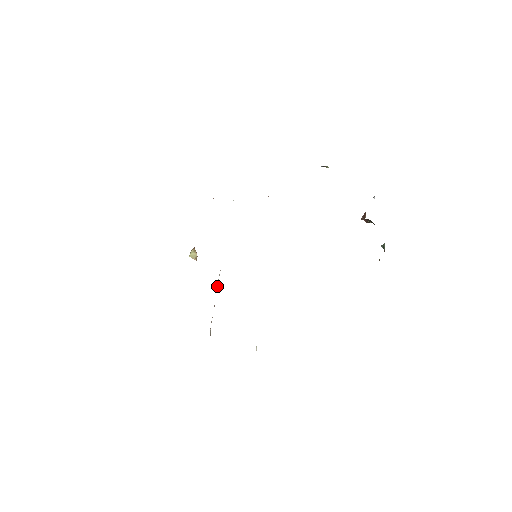
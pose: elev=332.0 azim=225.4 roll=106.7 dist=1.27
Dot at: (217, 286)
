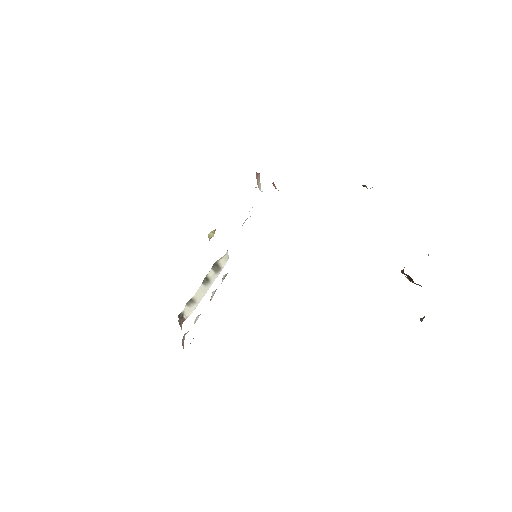
Dot at: (212, 272)
